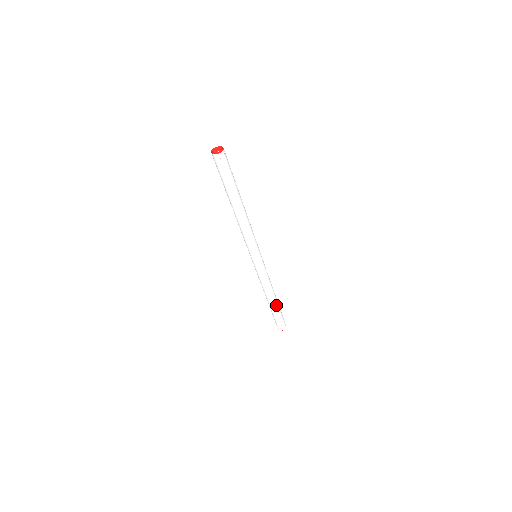
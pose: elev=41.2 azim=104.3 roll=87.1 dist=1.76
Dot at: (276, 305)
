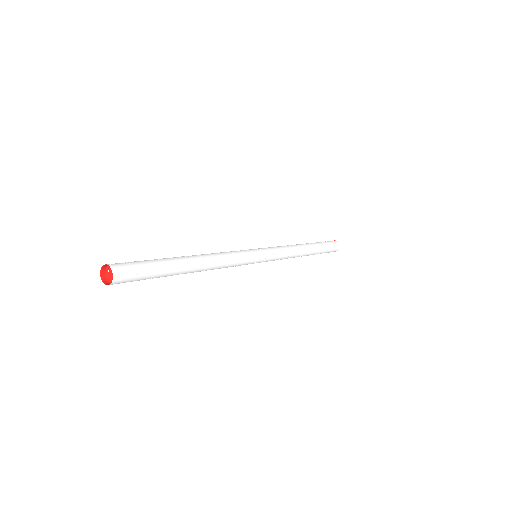
Dot at: (315, 248)
